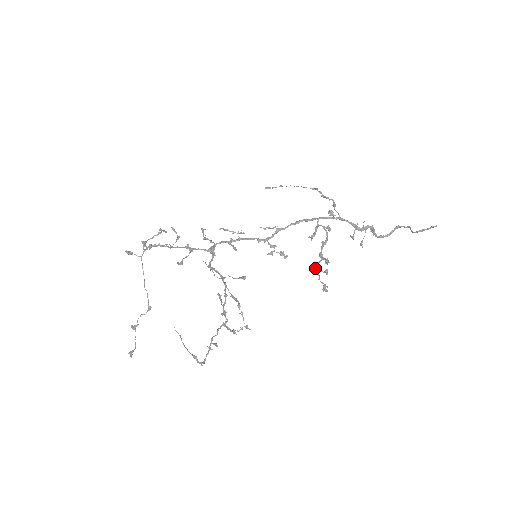
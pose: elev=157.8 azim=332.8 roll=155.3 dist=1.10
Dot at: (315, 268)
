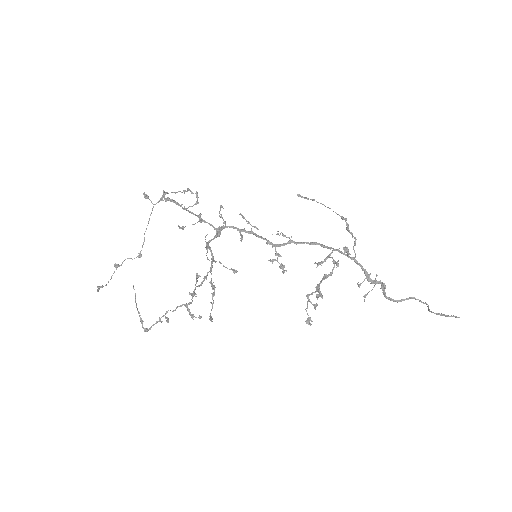
Dot at: (307, 296)
